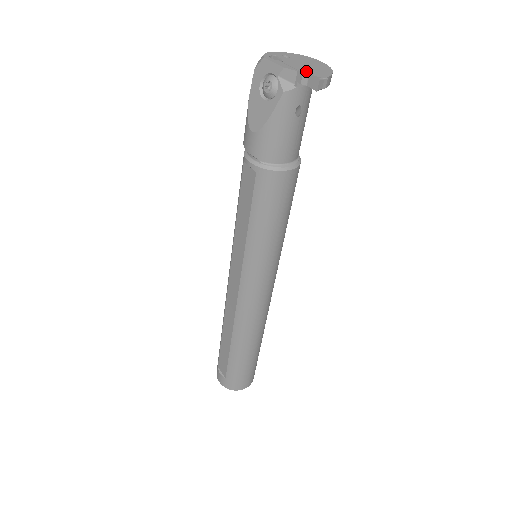
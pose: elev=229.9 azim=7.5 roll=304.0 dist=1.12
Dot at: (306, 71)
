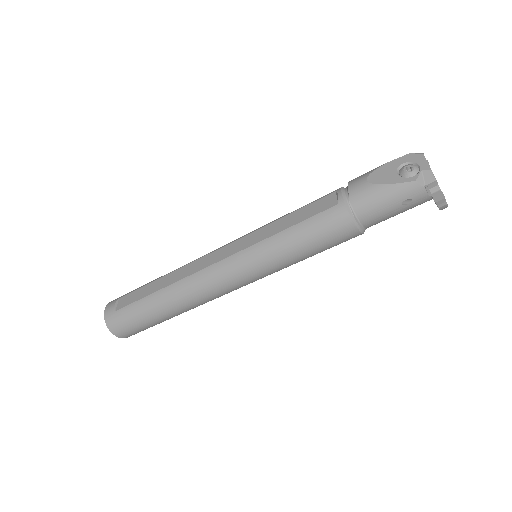
Dot at: occluded
